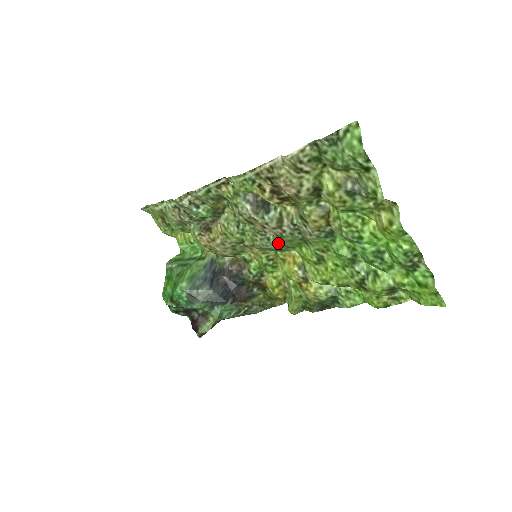
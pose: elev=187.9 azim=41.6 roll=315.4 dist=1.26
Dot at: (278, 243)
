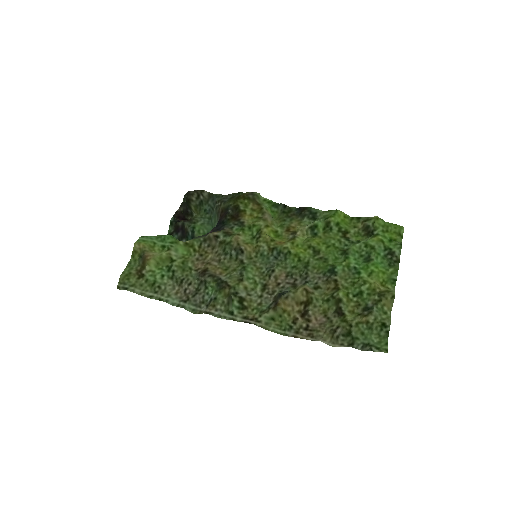
Dot at: (281, 264)
